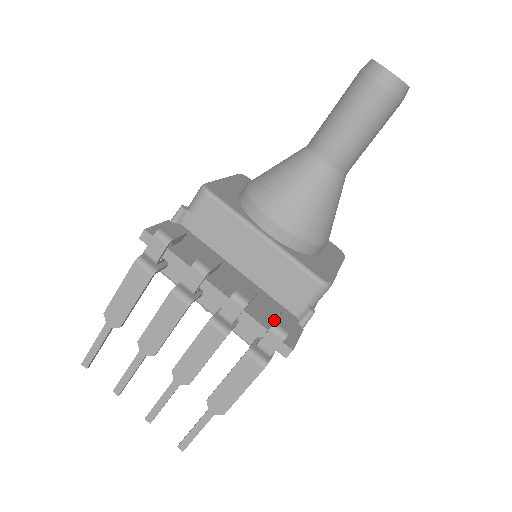
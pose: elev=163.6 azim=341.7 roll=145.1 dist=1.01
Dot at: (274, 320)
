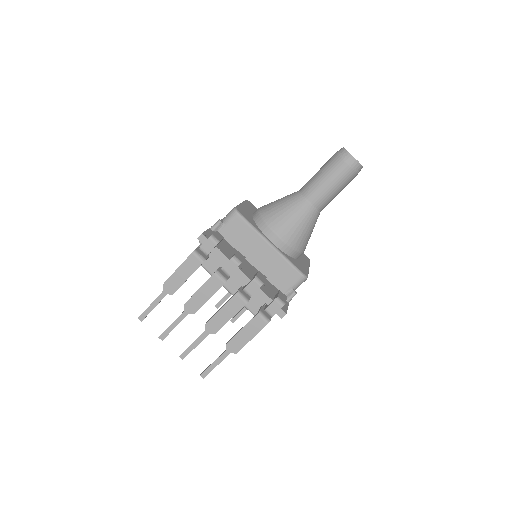
Dot at: (274, 296)
